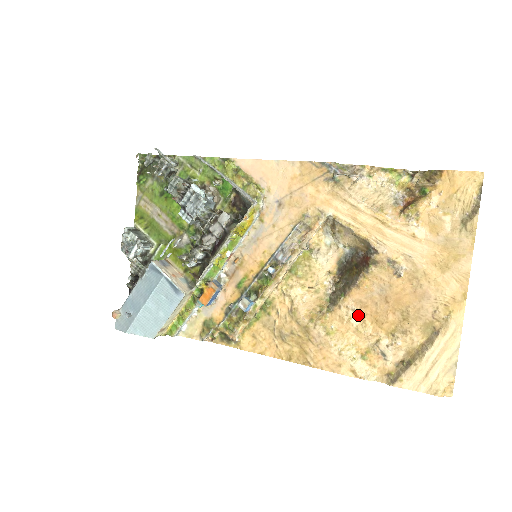
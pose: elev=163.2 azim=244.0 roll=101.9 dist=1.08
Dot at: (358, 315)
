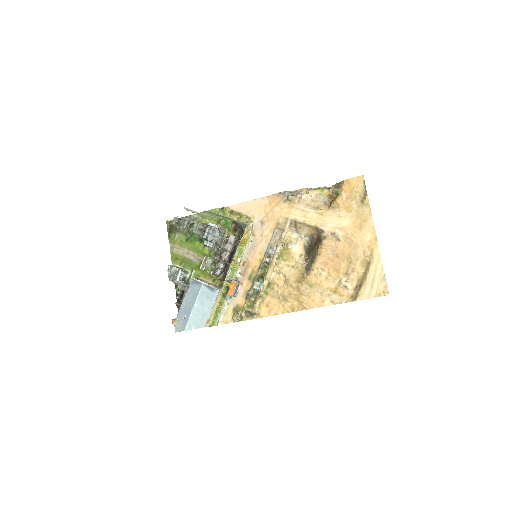
Dot at: (325, 270)
